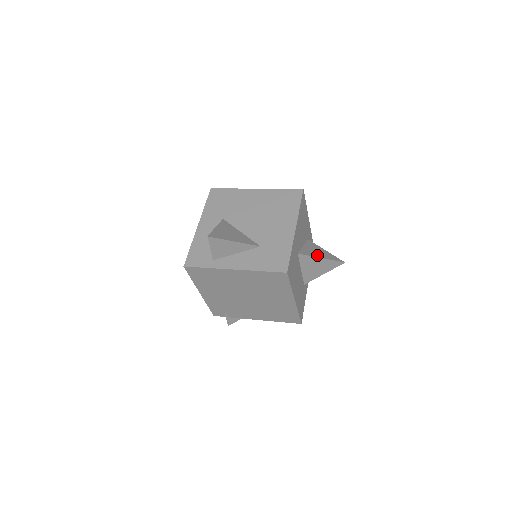
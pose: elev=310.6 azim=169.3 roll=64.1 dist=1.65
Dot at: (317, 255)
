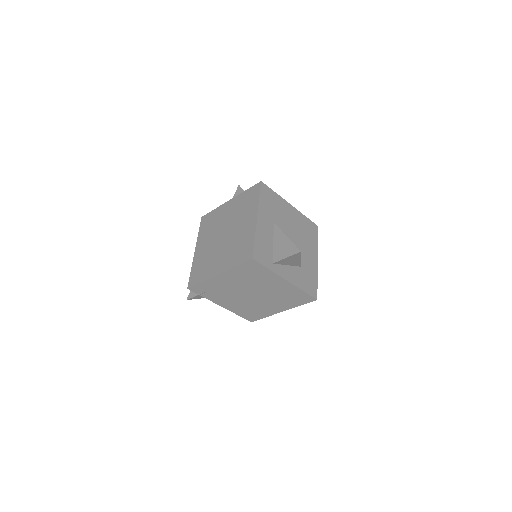
Dot at: occluded
